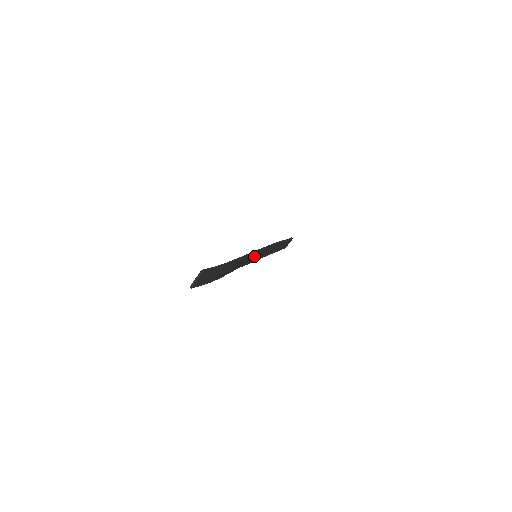
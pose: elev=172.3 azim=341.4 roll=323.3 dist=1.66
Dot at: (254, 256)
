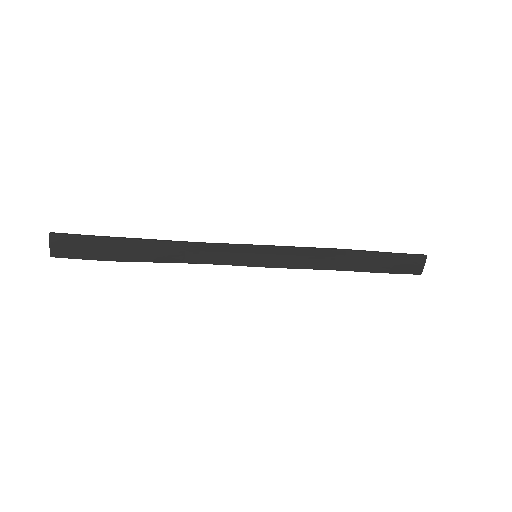
Dot at: (244, 253)
